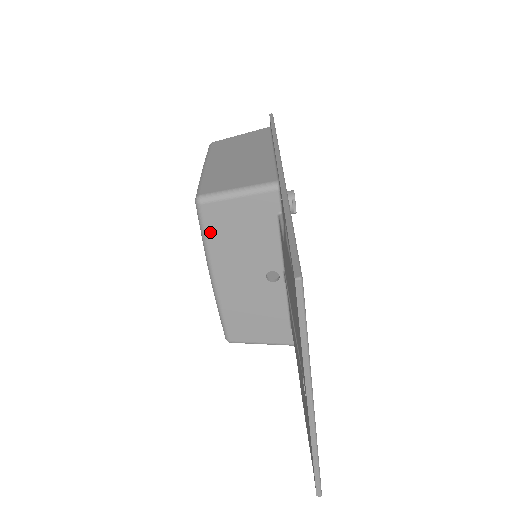
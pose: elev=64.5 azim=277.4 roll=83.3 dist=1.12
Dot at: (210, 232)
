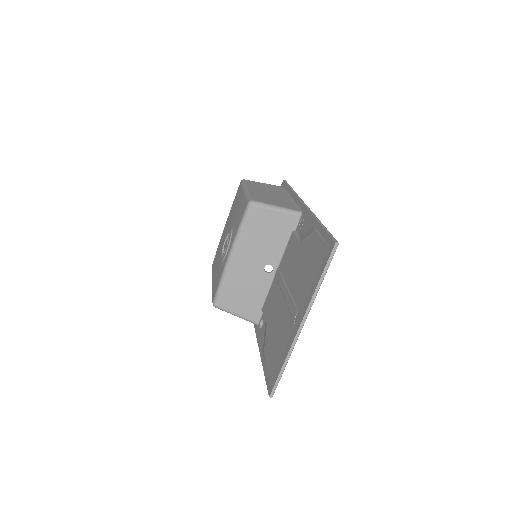
Dot at: (247, 225)
